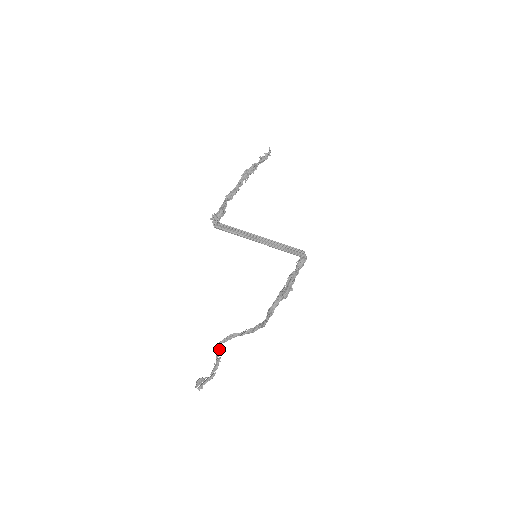
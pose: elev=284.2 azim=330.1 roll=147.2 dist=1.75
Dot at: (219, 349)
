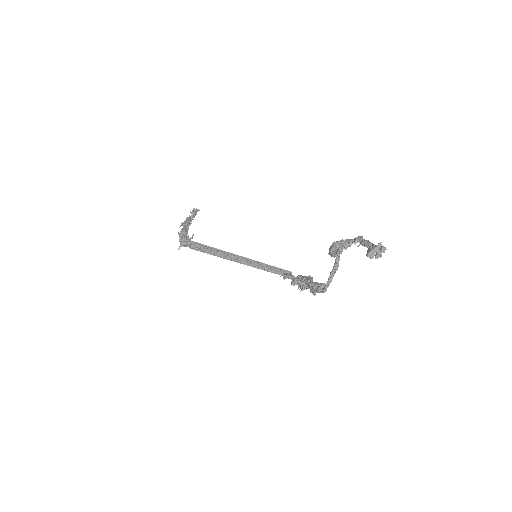
Dot at: (343, 240)
